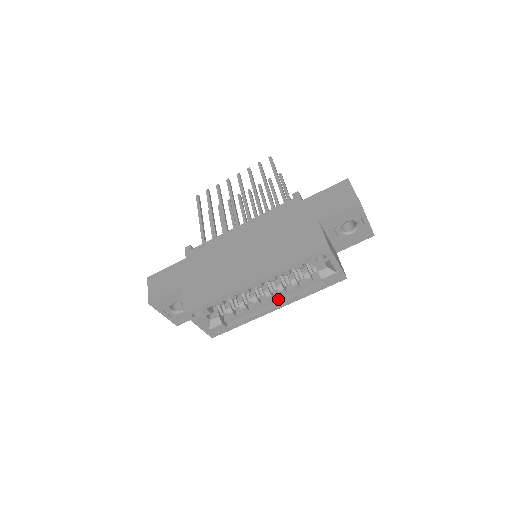
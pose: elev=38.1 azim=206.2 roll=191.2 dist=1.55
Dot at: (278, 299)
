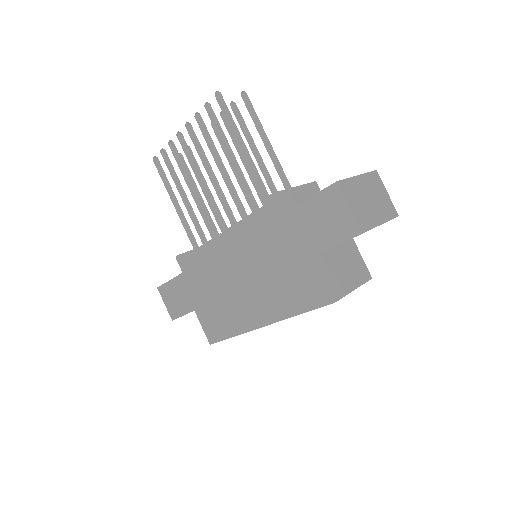
Dot at: occluded
